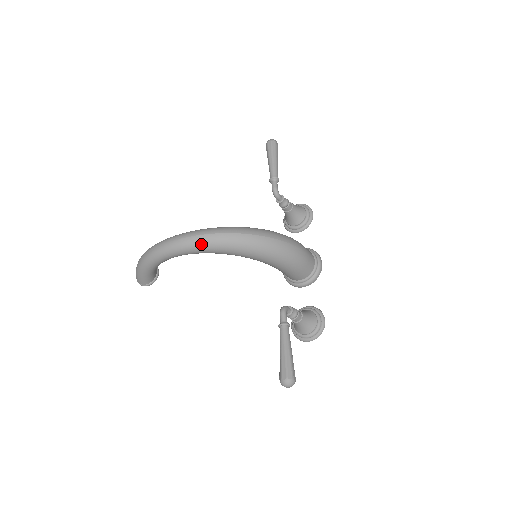
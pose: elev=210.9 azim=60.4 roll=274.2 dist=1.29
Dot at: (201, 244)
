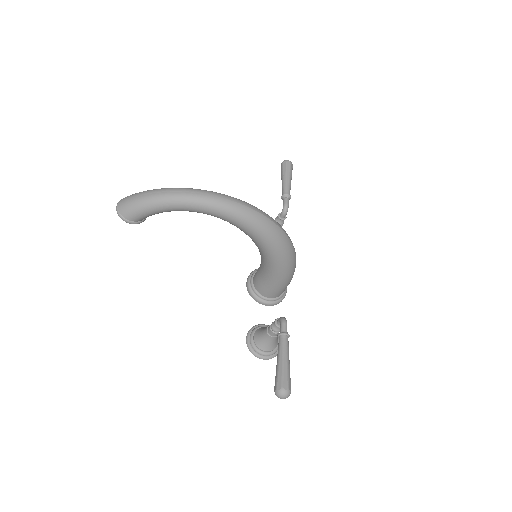
Dot at: (250, 219)
